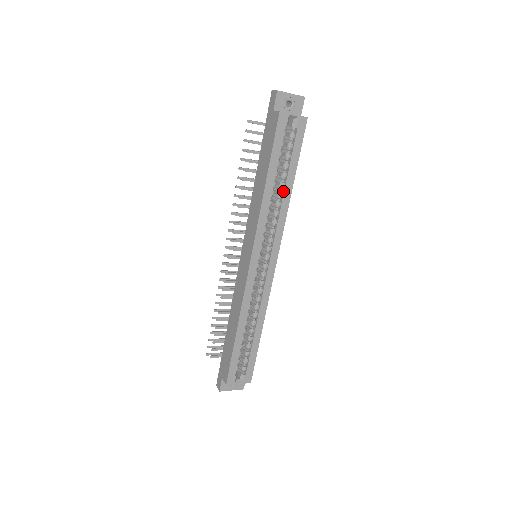
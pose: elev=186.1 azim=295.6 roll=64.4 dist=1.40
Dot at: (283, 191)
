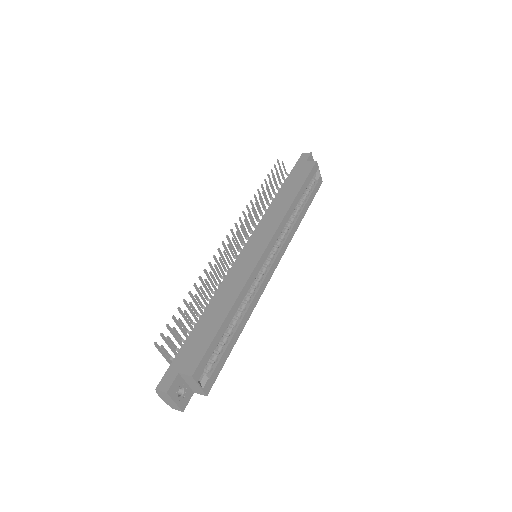
Dot at: (298, 214)
